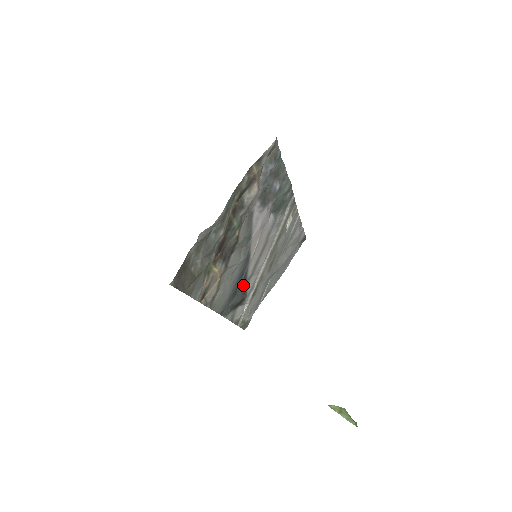
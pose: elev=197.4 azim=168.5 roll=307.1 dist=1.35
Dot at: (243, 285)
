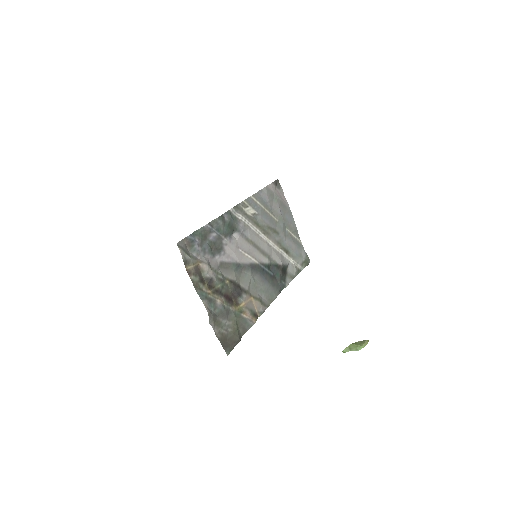
Dot at: (272, 267)
